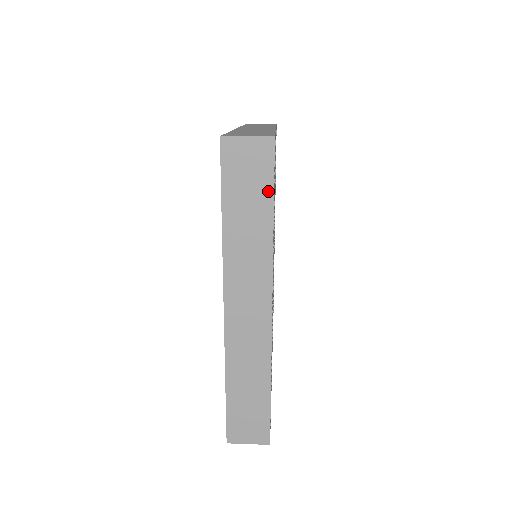
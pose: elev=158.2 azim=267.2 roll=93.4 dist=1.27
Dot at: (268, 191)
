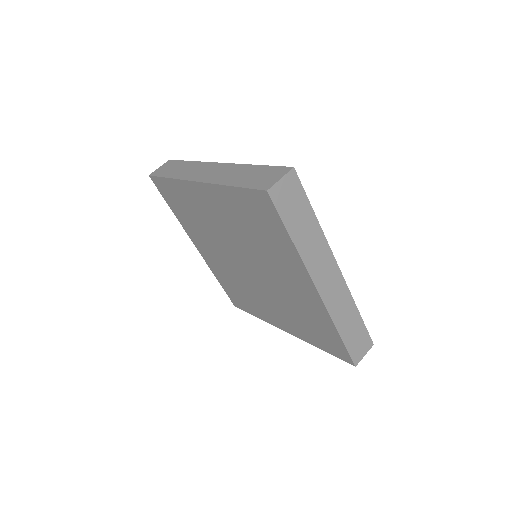
Dot at: (306, 202)
